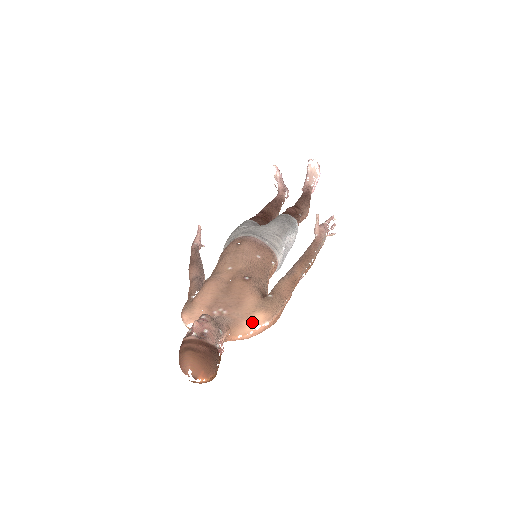
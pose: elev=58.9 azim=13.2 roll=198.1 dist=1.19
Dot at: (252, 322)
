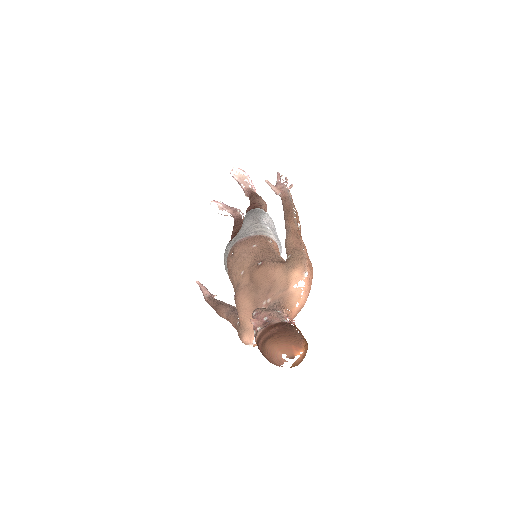
Dot at: (294, 284)
